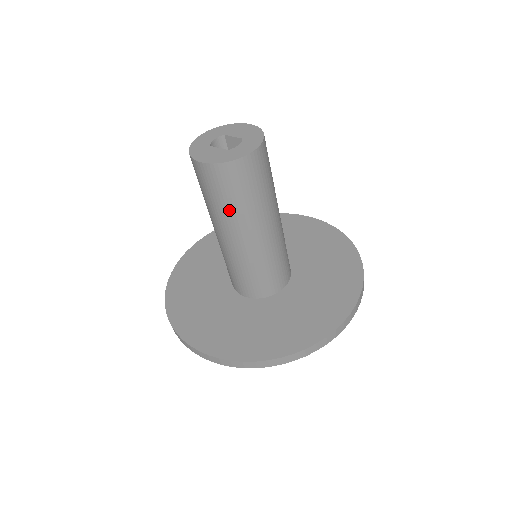
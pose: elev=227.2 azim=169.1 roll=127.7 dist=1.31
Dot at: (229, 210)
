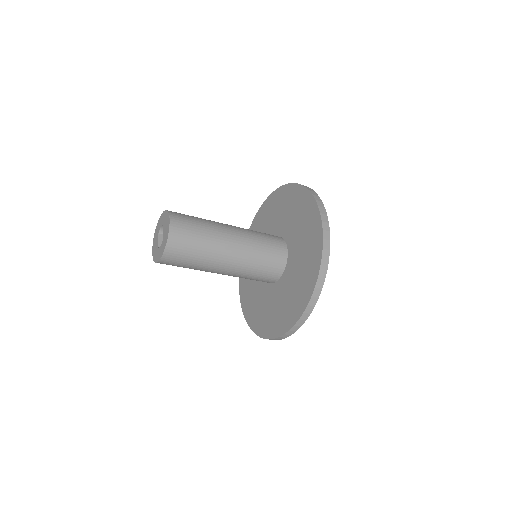
Dot at: occluded
